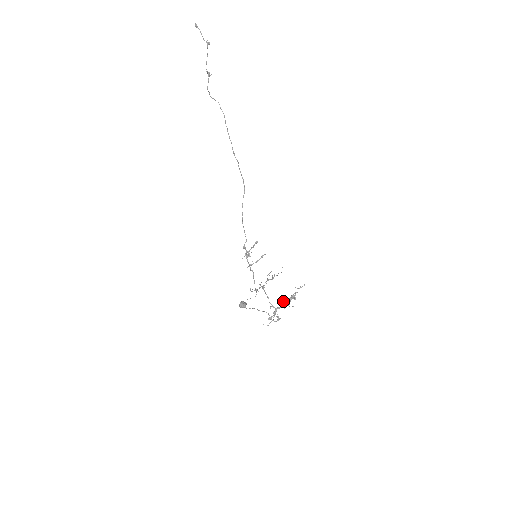
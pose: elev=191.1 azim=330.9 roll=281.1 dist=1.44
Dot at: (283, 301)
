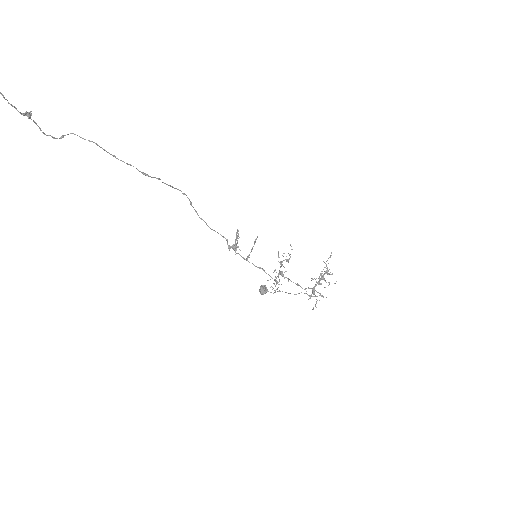
Dot at: occluded
